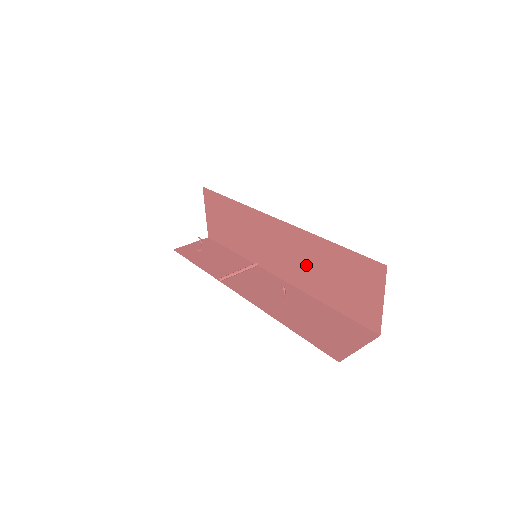
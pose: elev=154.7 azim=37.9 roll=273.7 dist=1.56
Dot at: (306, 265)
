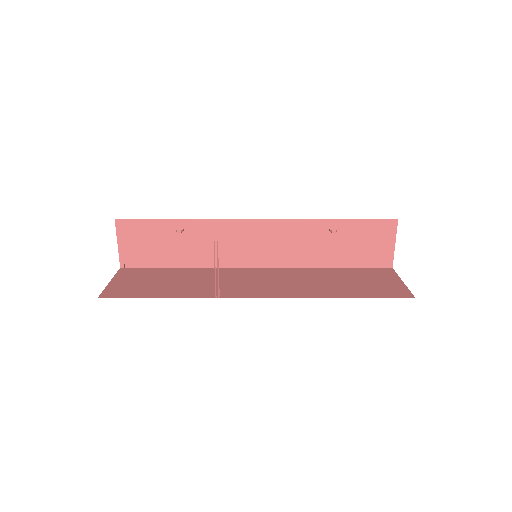
Dot at: (305, 282)
